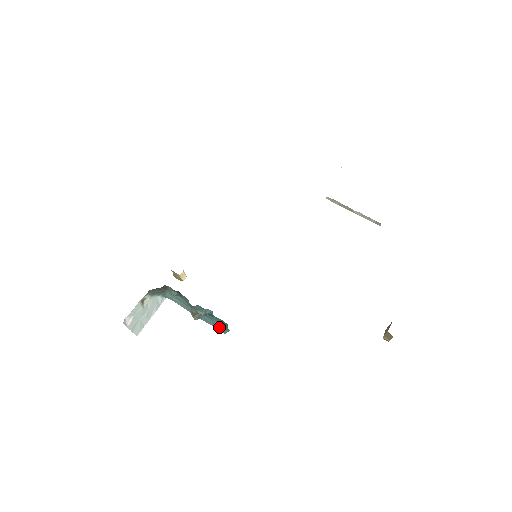
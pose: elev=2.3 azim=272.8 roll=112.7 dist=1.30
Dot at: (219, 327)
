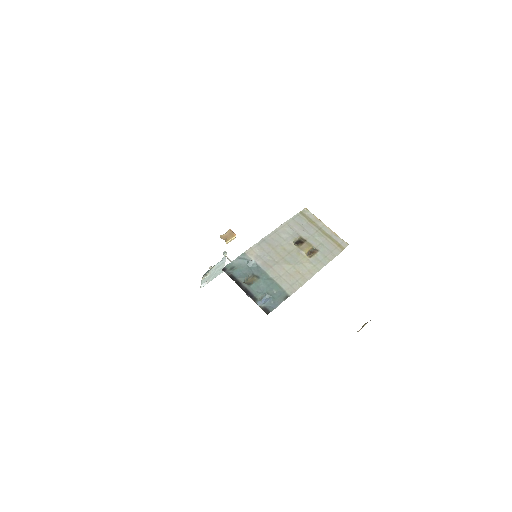
Dot at: occluded
